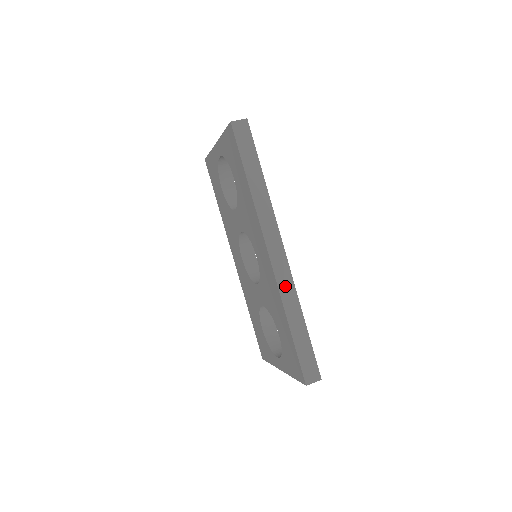
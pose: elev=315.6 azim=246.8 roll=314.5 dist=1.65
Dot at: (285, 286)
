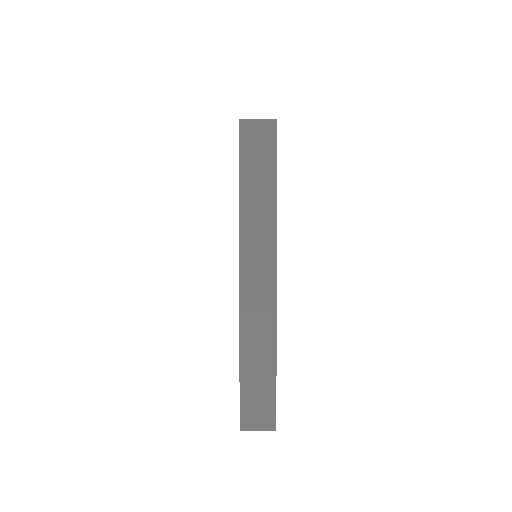
Dot at: occluded
